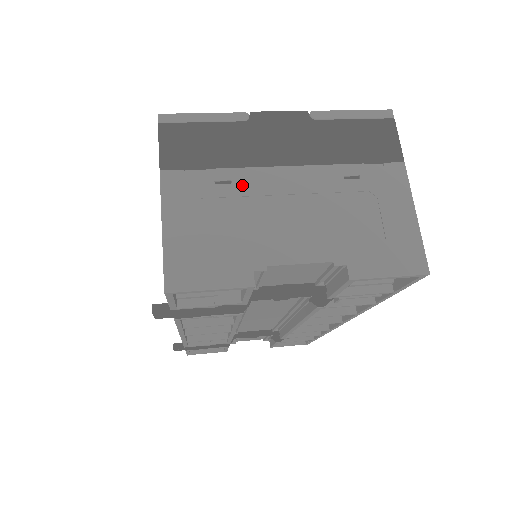
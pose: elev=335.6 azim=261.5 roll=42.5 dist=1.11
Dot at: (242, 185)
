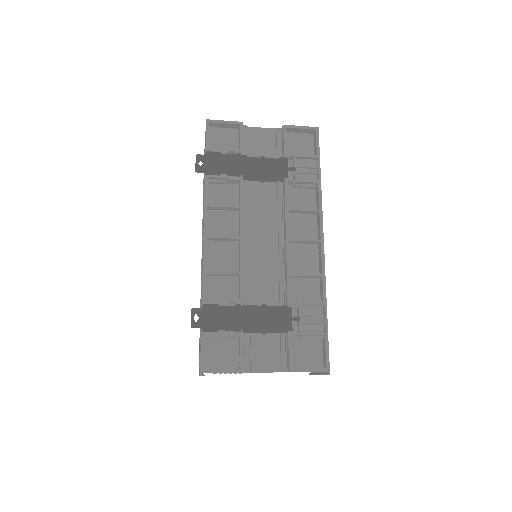
Dot at: occluded
